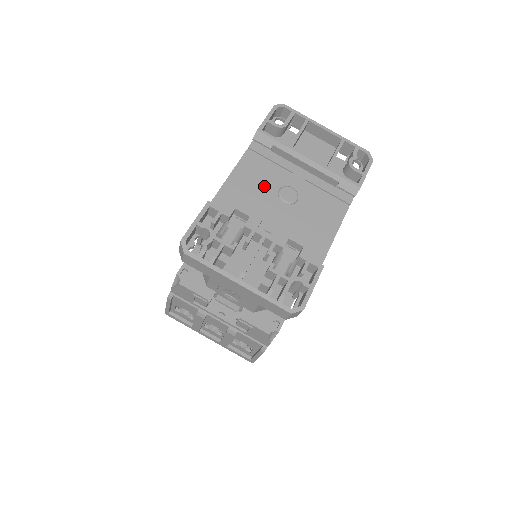
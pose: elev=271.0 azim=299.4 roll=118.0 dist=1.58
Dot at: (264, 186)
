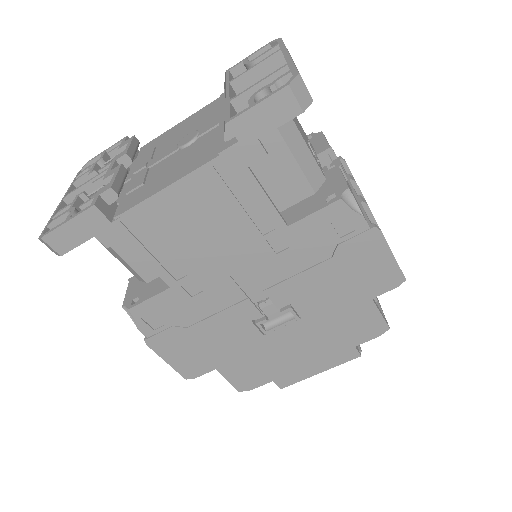
Dot at: (187, 131)
